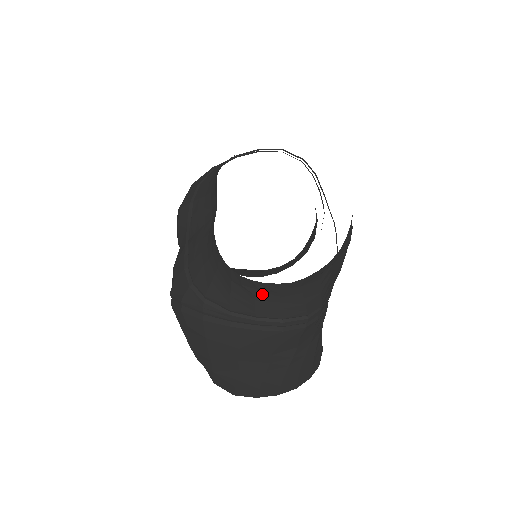
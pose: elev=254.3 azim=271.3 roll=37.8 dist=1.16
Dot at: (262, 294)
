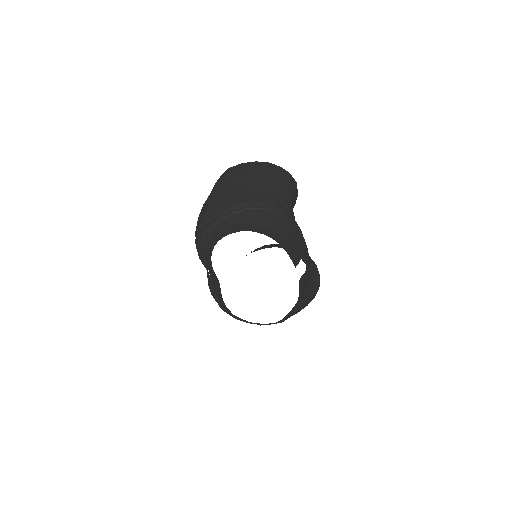
Dot at: occluded
